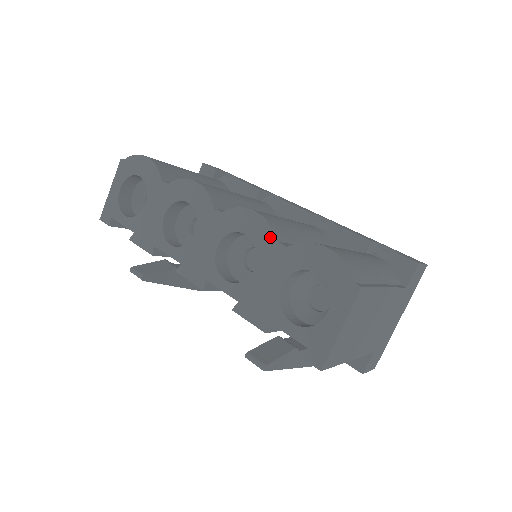
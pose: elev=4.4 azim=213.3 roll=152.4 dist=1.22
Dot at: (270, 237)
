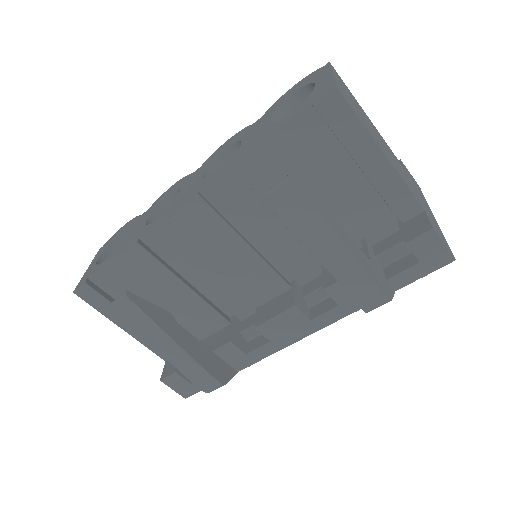
Dot at: (246, 129)
